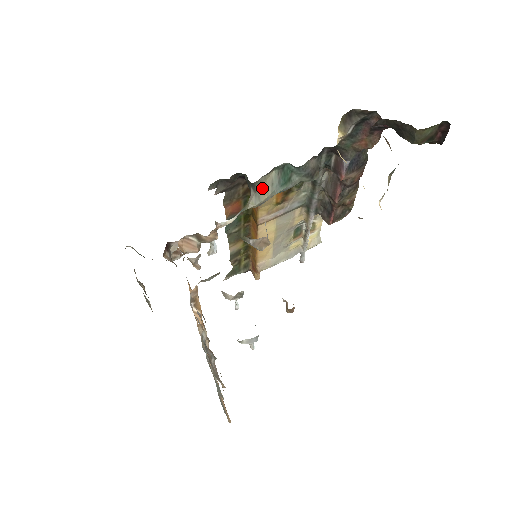
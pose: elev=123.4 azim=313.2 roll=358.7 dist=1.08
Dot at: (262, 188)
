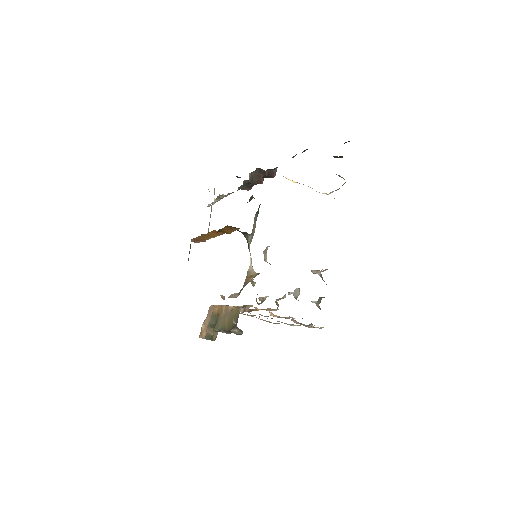
Dot at: (253, 229)
